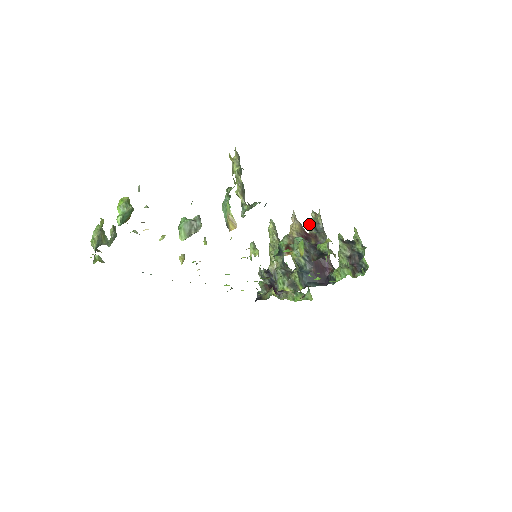
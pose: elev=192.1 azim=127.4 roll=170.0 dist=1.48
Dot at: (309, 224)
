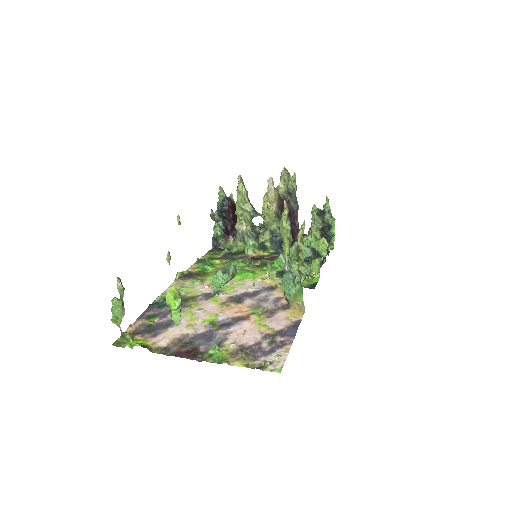
Dot at: (281, 184)
